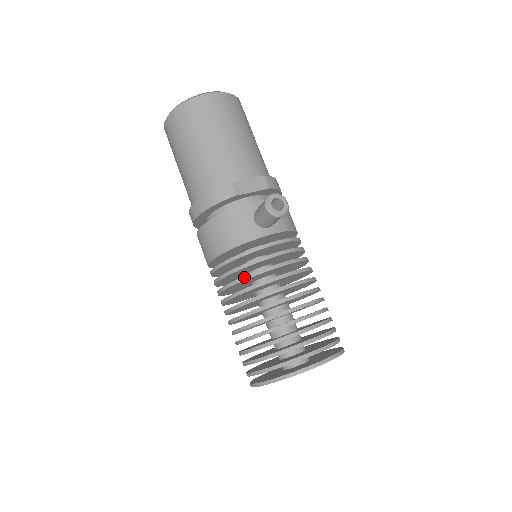
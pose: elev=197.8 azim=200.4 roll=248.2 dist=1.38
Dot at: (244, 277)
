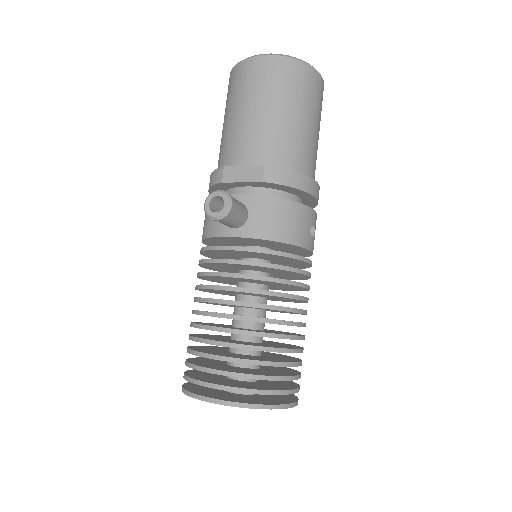
Dot at: (199, 273)
